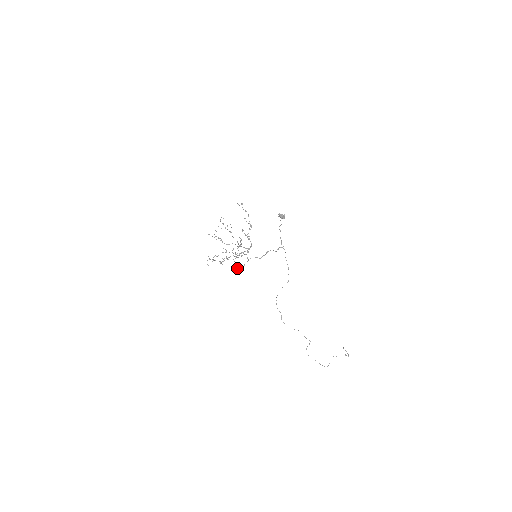
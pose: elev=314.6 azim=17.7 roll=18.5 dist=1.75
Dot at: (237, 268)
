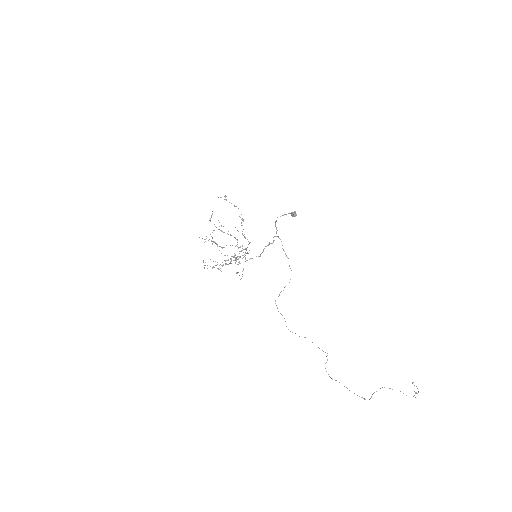
Dot at: (239, 275)
